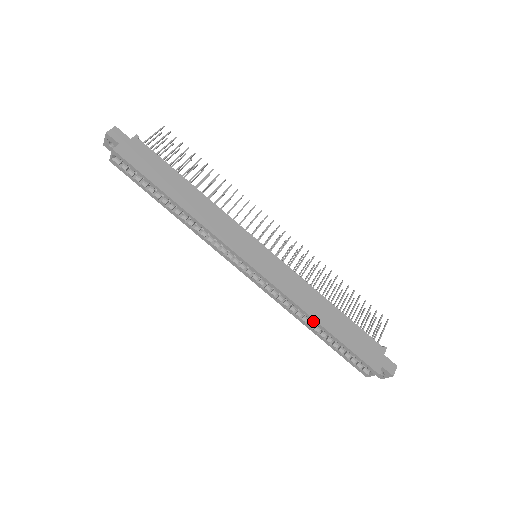
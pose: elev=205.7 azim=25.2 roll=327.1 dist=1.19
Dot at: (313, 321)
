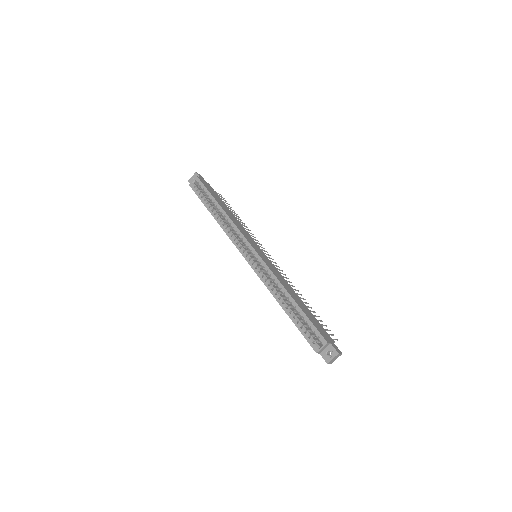
Dot at: (286, 293)
